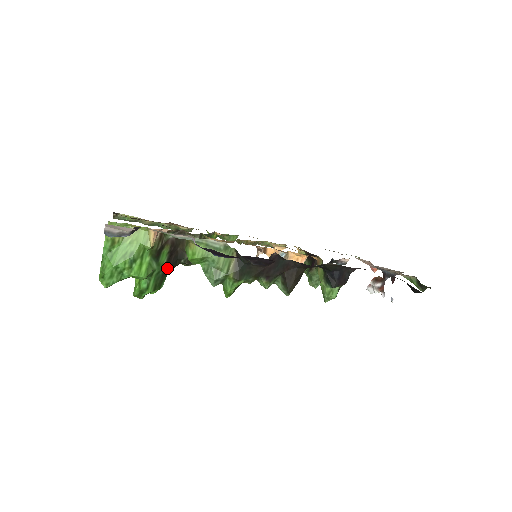
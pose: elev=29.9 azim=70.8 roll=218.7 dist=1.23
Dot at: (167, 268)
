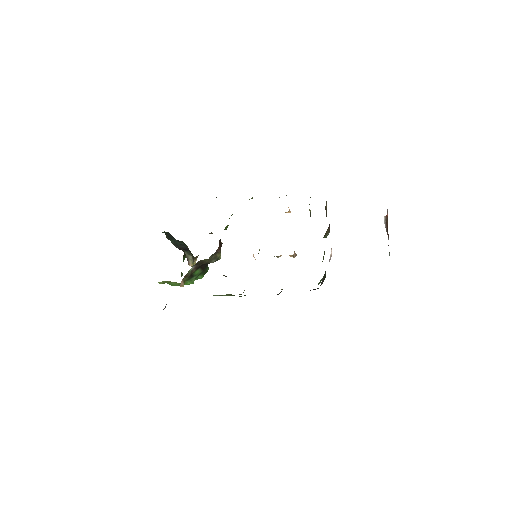
Dot at: (204, 269)
